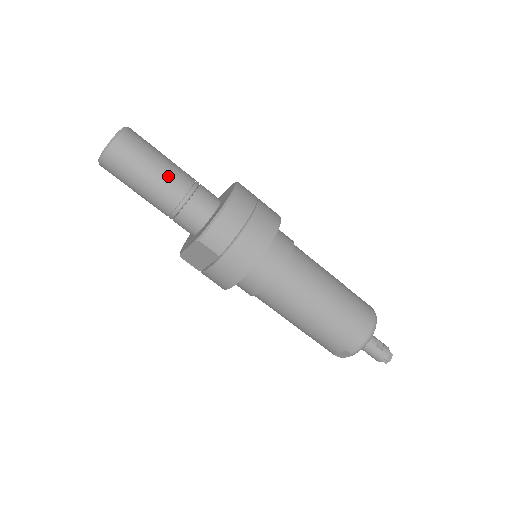
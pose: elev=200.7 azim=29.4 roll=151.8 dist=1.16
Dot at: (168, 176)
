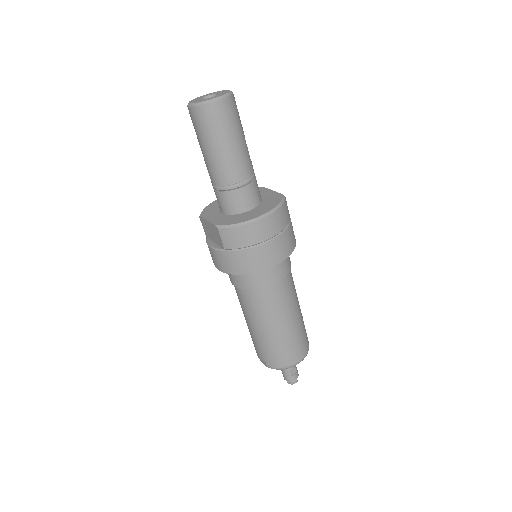
Dot at: (233, 160)
